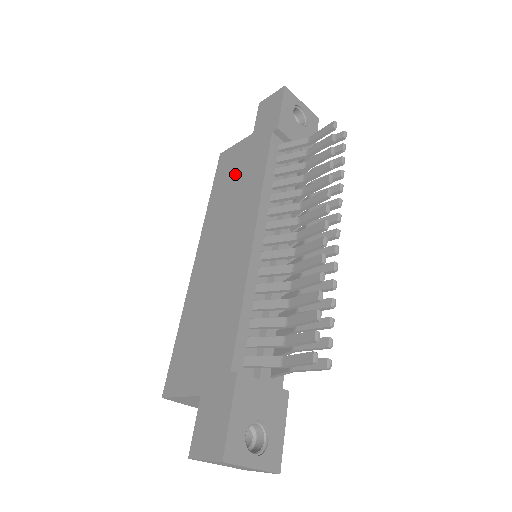
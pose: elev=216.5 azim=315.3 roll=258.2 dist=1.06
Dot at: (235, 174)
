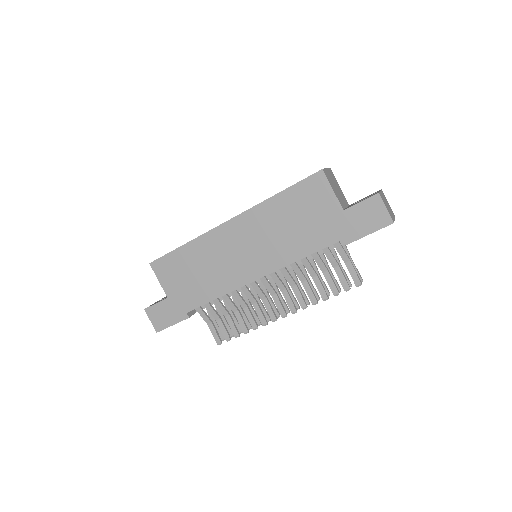
Dot at: (302, 216)
